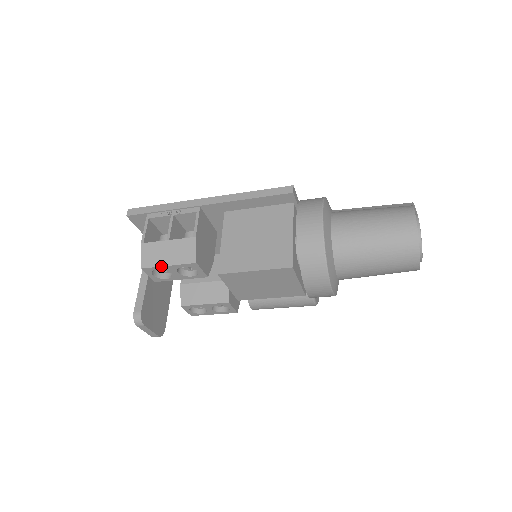
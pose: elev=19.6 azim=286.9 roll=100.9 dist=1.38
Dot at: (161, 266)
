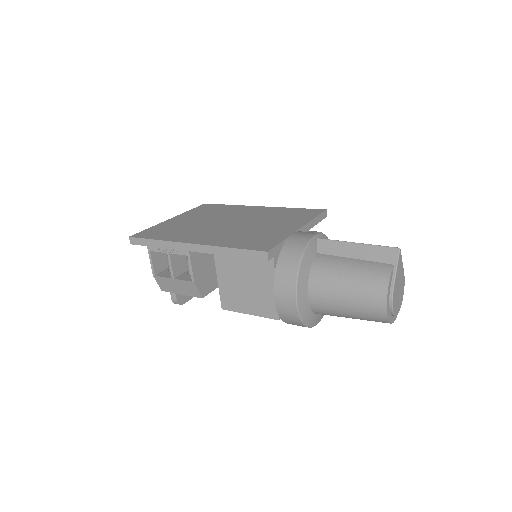
Dot at: (176, 293)
